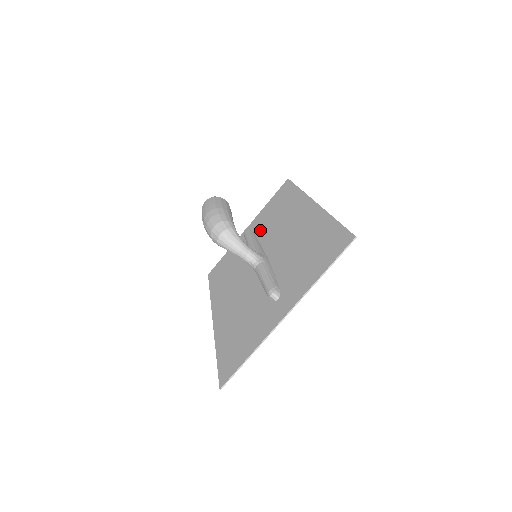
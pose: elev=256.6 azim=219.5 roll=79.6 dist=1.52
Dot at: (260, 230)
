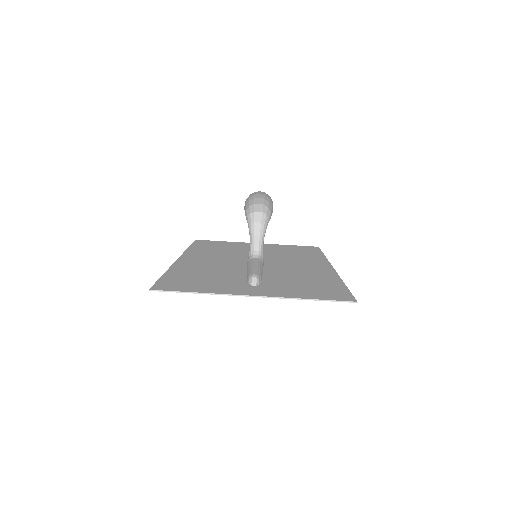
Dot at: (269, 251)
